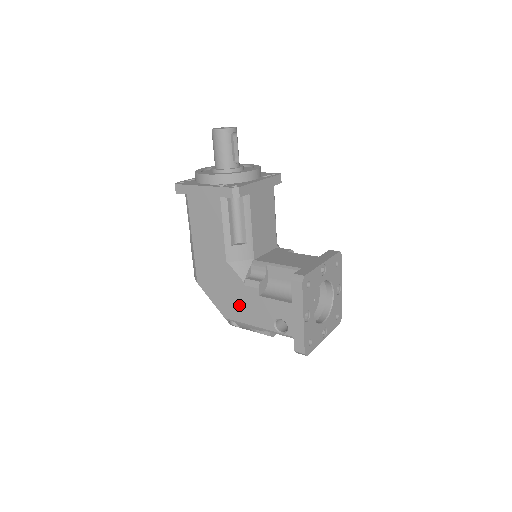
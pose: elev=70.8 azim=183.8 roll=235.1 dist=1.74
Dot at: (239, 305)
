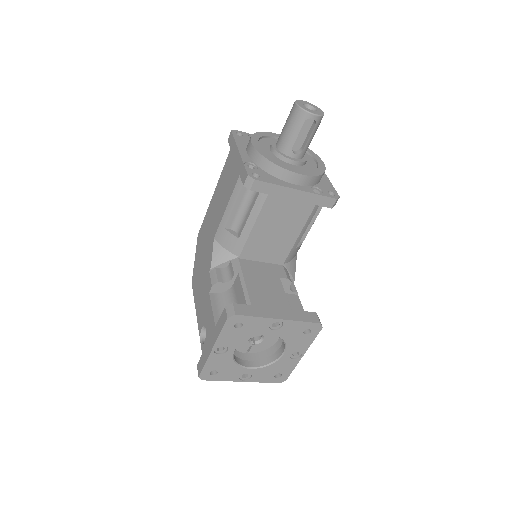
Dot at: (200, 284)
